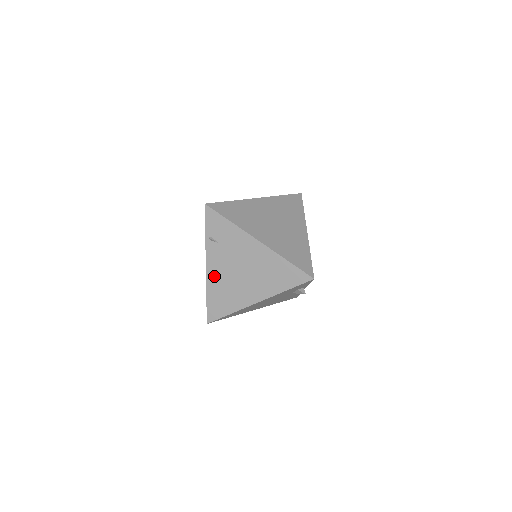
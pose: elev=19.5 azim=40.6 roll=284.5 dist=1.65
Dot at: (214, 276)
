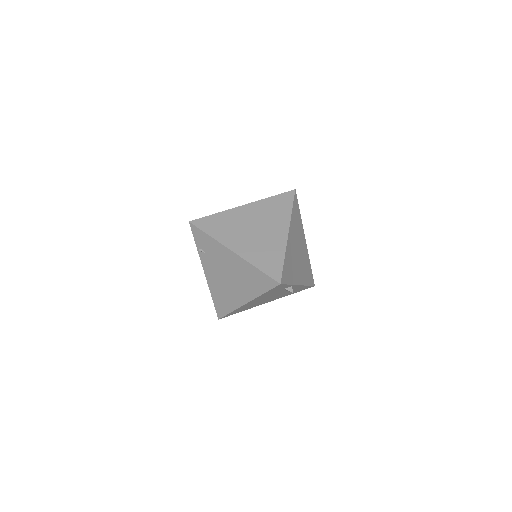
Dot at: (212, 281)
